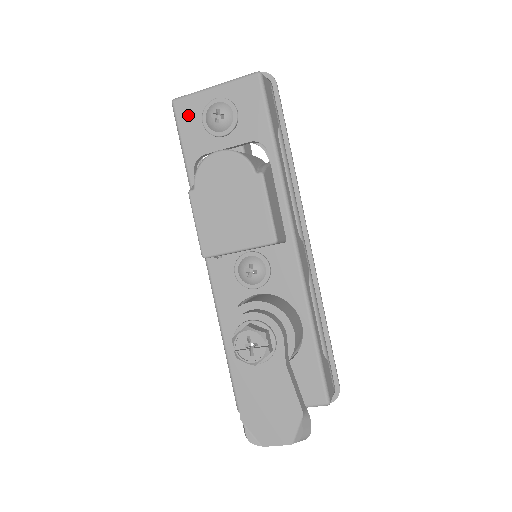
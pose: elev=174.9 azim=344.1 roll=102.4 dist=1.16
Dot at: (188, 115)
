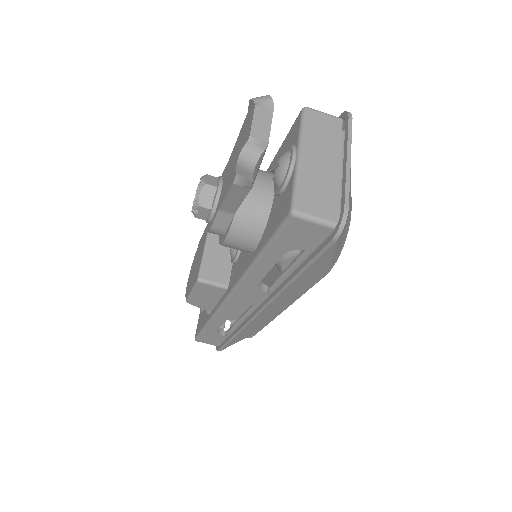
Dot at: (199, 325)
